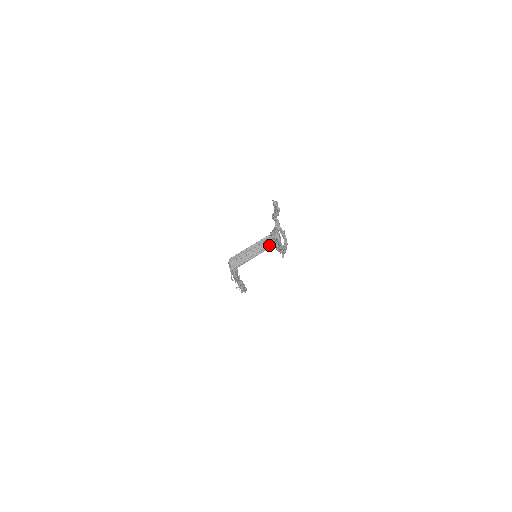
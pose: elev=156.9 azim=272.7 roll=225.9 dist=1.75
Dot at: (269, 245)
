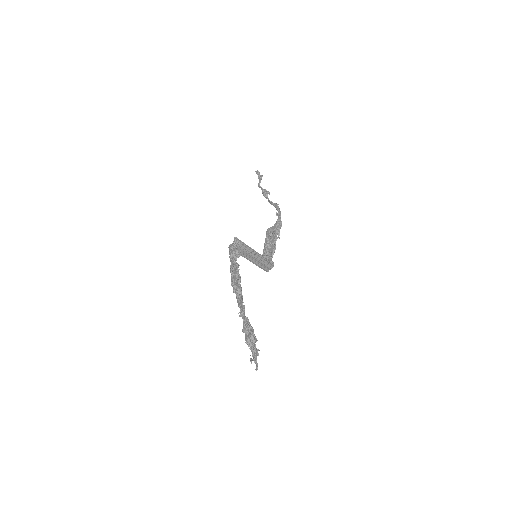
Dot at: (265, 260)
